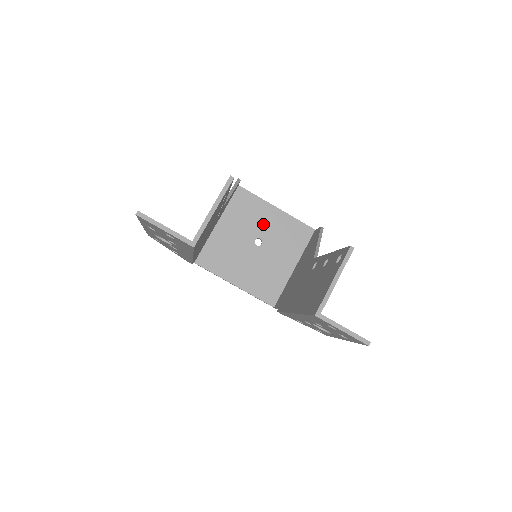
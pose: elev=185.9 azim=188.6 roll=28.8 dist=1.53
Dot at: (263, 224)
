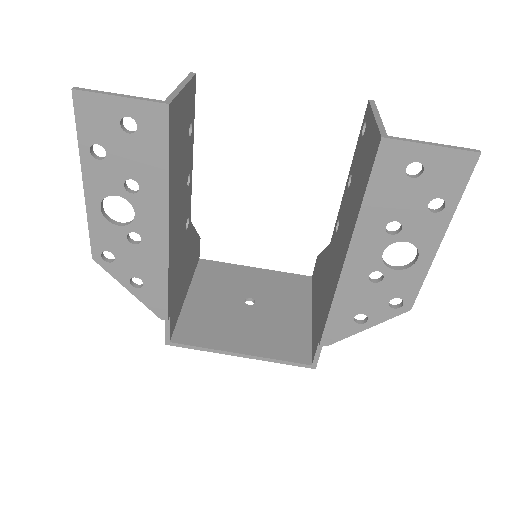
Dot at: (246, 284)
